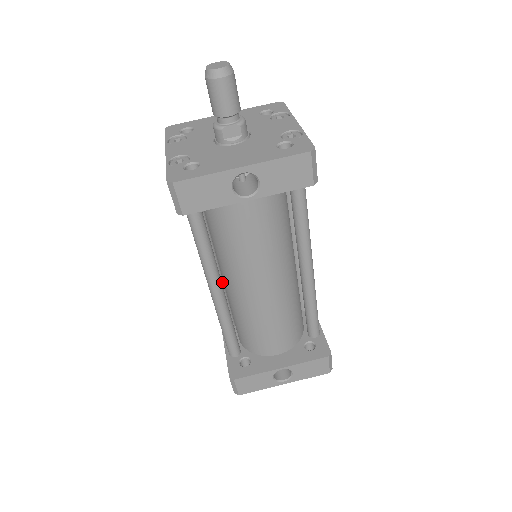
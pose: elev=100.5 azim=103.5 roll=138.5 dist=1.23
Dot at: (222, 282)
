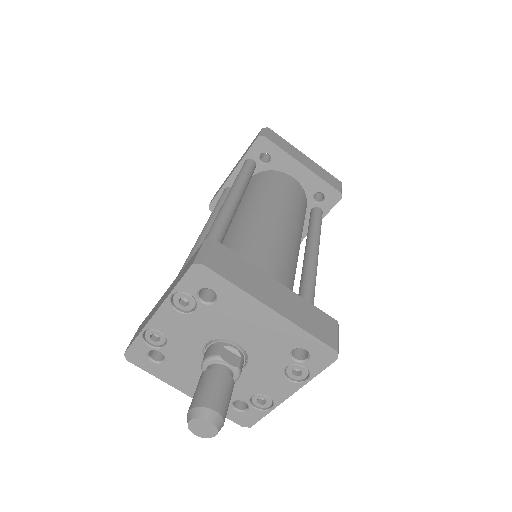
Dot at: occluded
